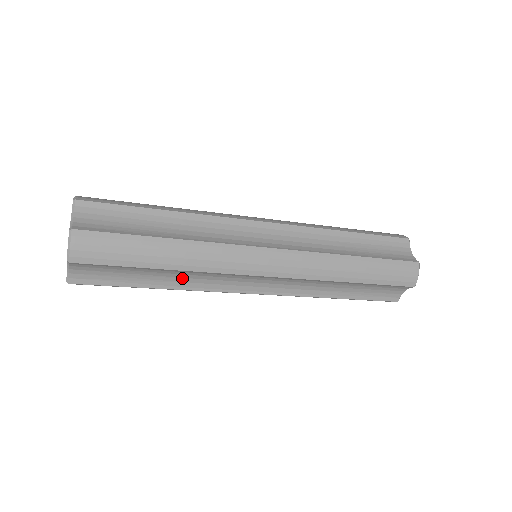
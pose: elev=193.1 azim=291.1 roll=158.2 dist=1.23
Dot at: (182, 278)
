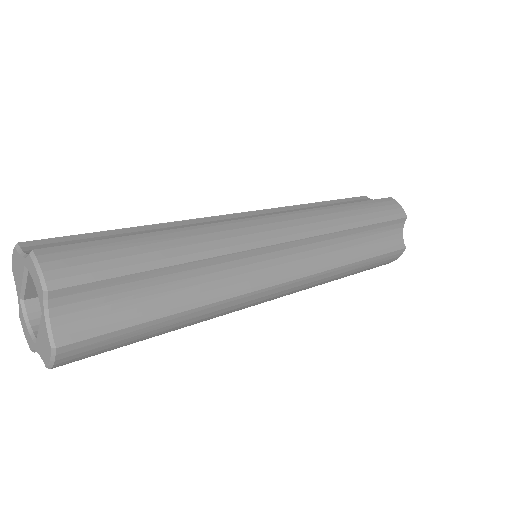
Dot at: occluded
